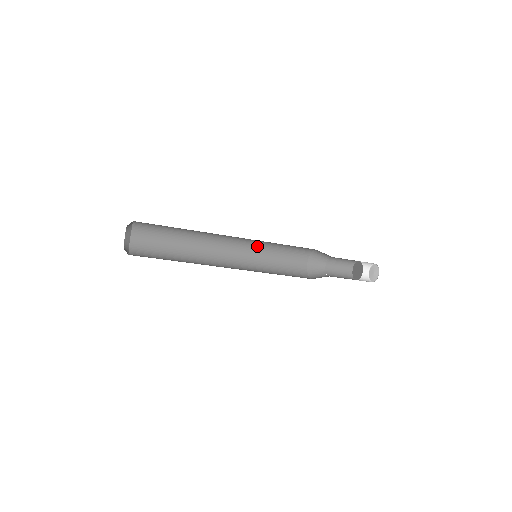
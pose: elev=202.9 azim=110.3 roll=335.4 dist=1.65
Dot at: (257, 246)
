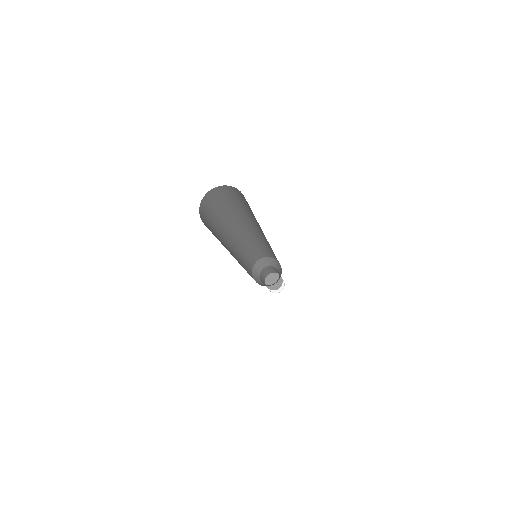
Dot at: (264, 241)
